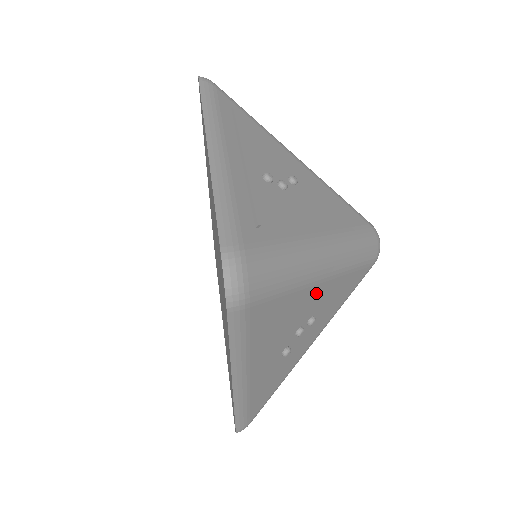
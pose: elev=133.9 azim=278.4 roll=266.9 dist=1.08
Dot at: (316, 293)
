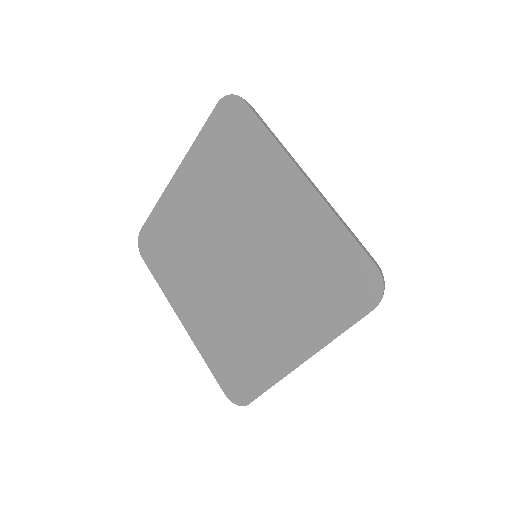
Dot at: occluded
